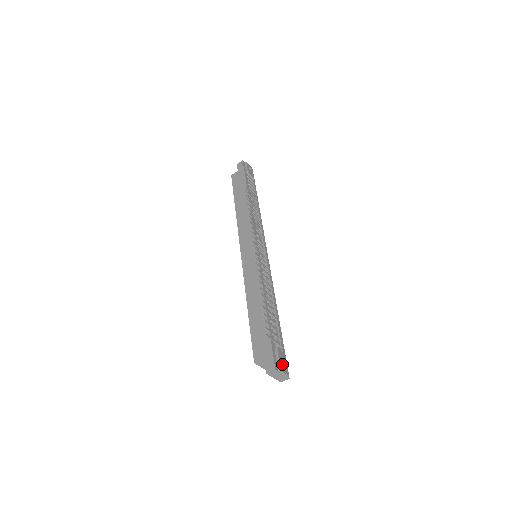
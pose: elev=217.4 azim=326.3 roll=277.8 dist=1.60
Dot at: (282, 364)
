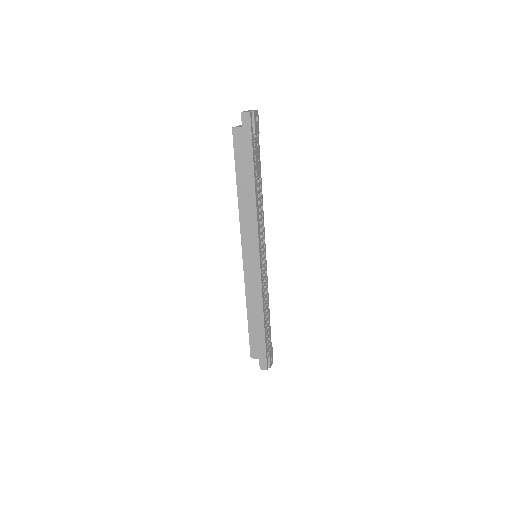
Dot at: occluded
